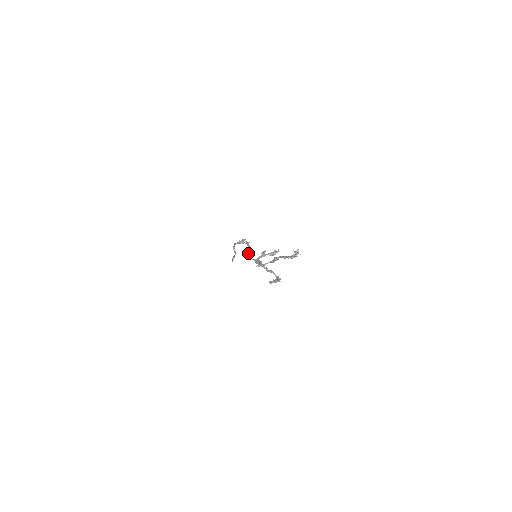
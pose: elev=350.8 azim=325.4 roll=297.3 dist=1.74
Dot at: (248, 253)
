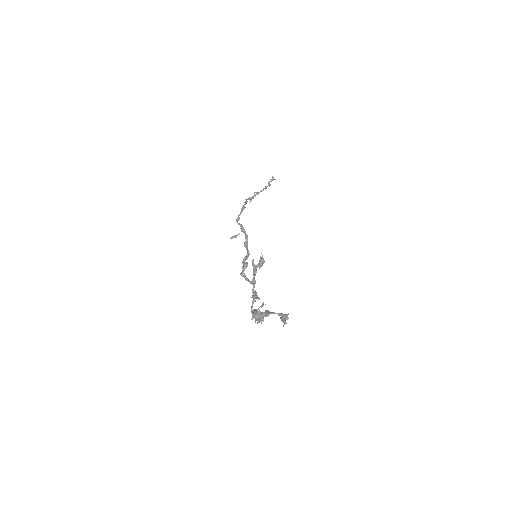
Dot at: (242, 272)
